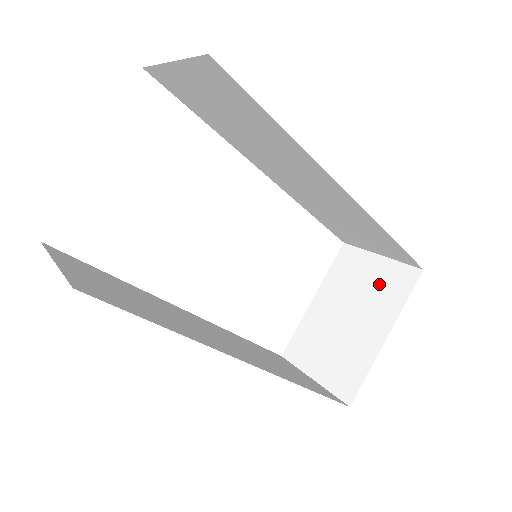
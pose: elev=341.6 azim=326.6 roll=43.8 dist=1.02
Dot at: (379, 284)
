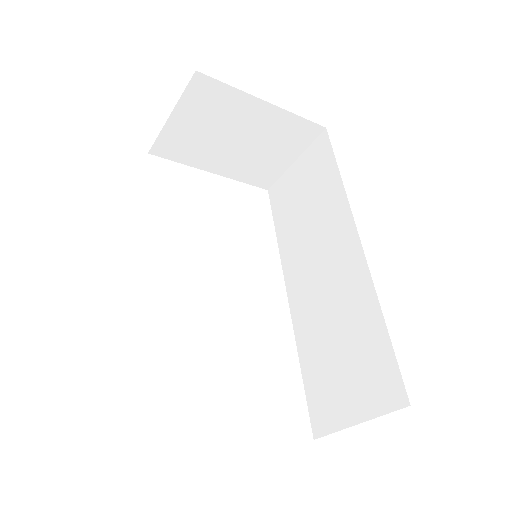
Dot at: occluded
